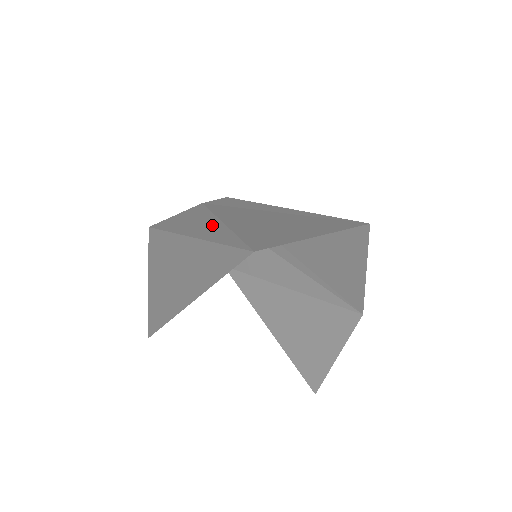
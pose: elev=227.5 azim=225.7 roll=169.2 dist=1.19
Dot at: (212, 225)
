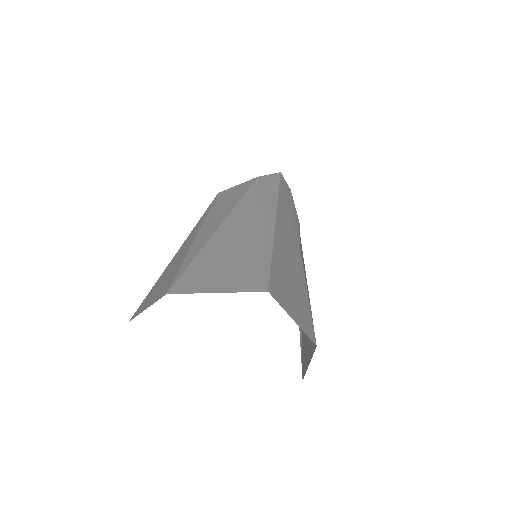
Dot at: (213, 227)
